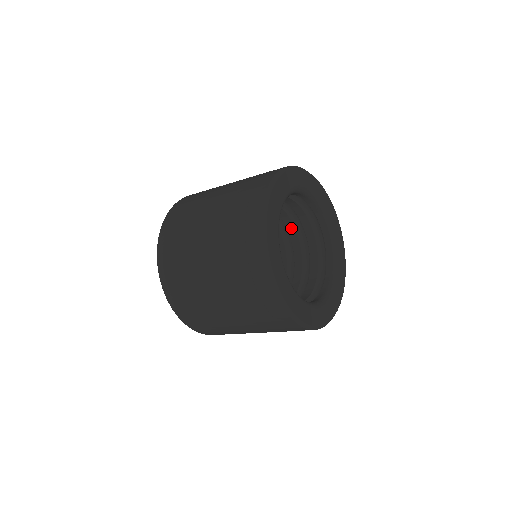
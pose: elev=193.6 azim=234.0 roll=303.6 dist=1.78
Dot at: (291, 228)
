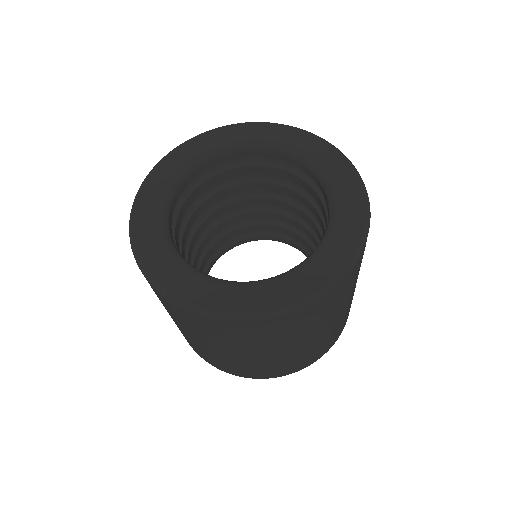
Dot at: (244, 187)
